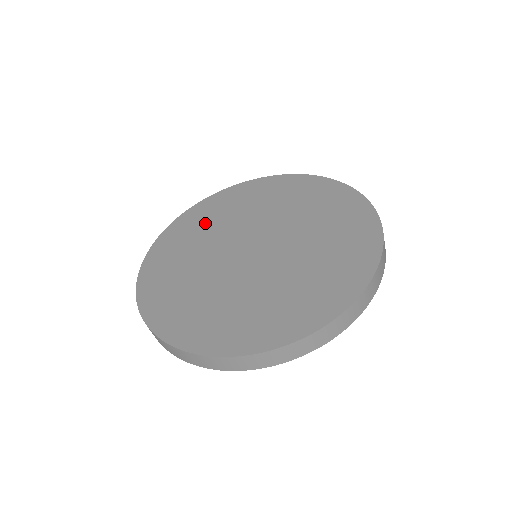
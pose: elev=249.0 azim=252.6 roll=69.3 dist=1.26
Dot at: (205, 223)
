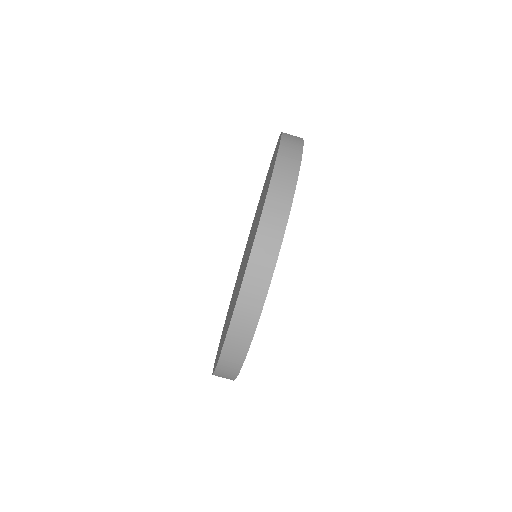
Dot at: occluded
